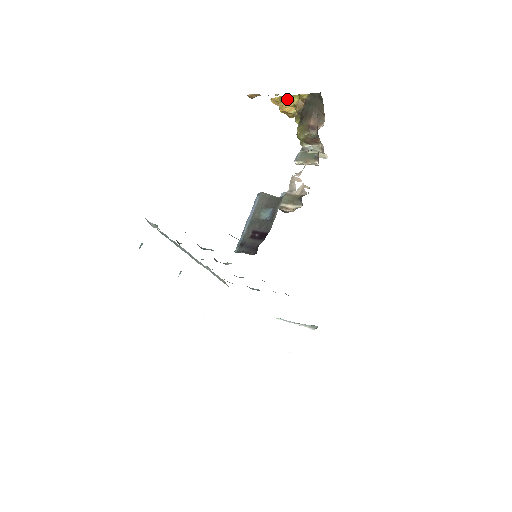
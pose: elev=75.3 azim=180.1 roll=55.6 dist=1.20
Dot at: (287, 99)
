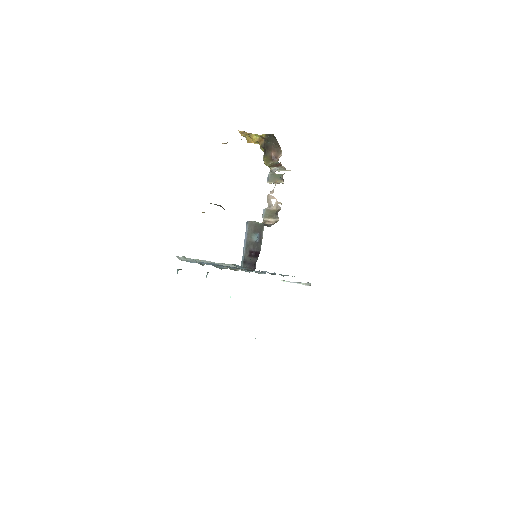
Dot at: (251, 137)
